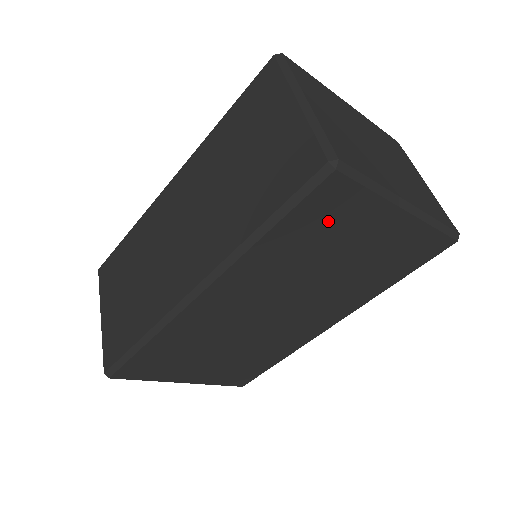
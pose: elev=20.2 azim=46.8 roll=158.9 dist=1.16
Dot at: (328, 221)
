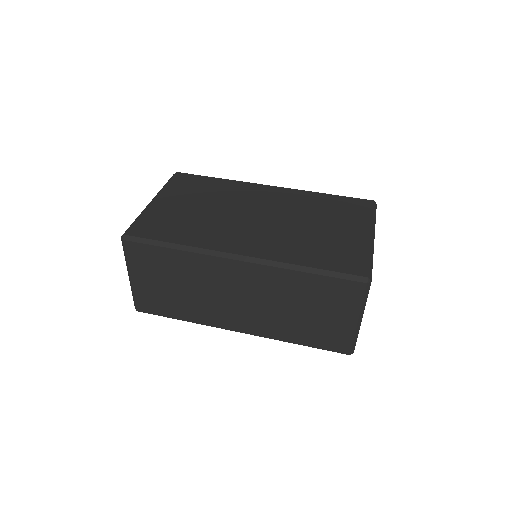
Dot at: occluded
